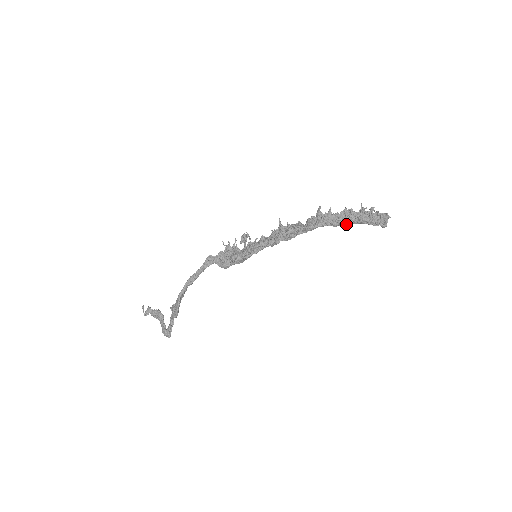
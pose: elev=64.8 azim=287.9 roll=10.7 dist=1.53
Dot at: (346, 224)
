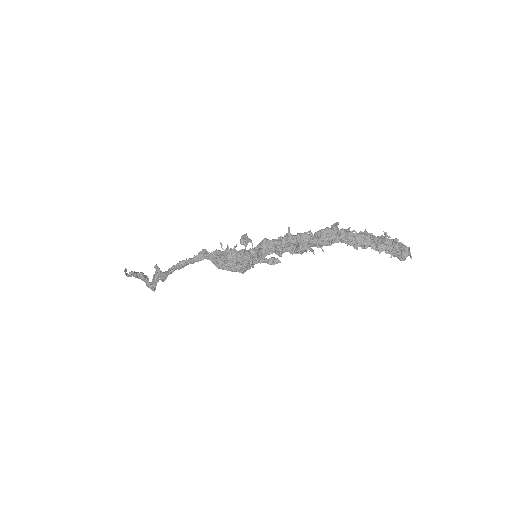
Dot at: (362, 248)
